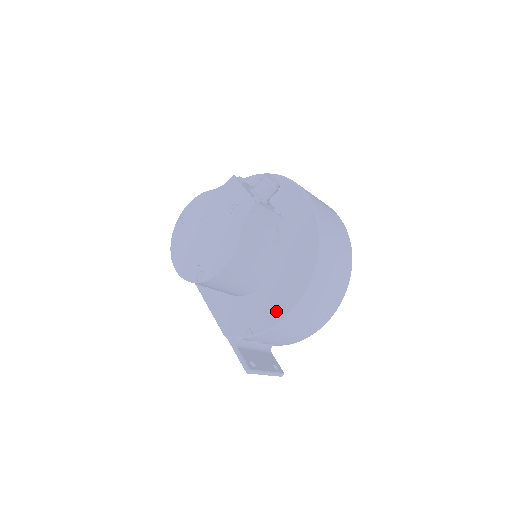
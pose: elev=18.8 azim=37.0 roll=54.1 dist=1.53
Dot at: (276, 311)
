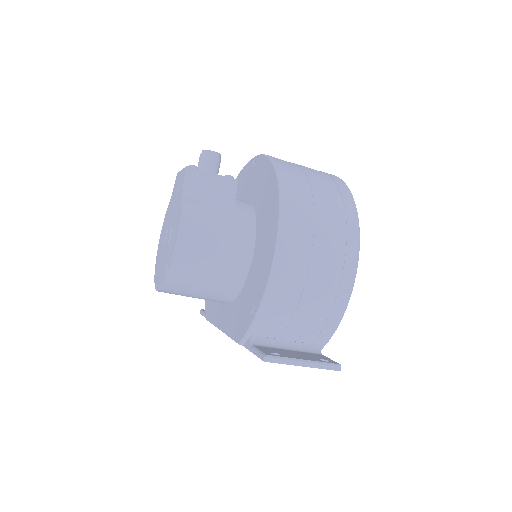
Dot at: (265, 267)
